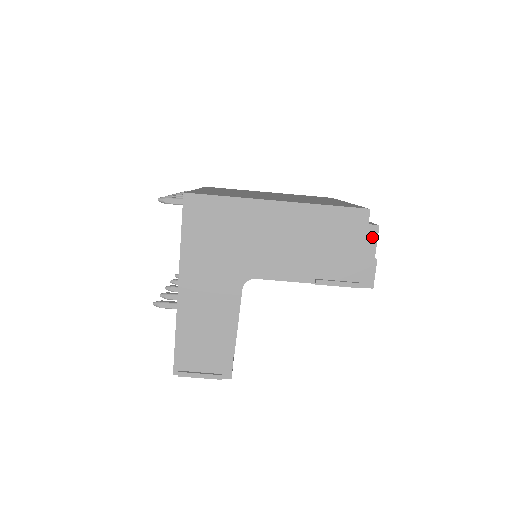
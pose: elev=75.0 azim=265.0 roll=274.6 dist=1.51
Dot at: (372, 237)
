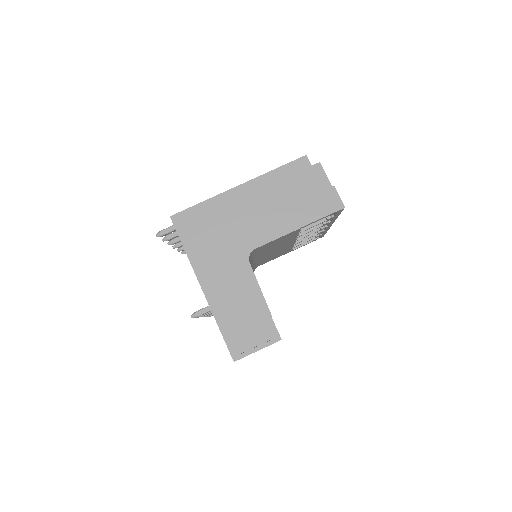
Dot at: (320, 173)
